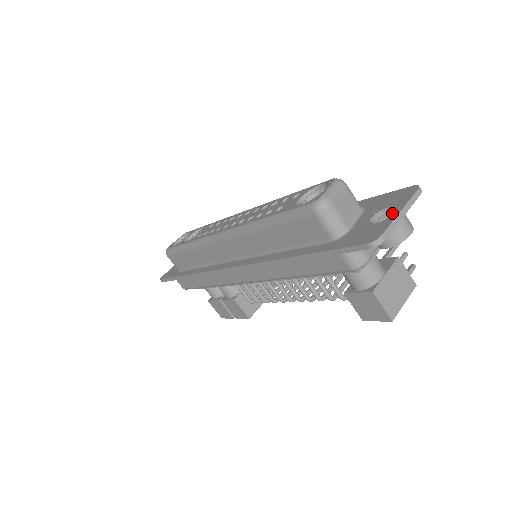
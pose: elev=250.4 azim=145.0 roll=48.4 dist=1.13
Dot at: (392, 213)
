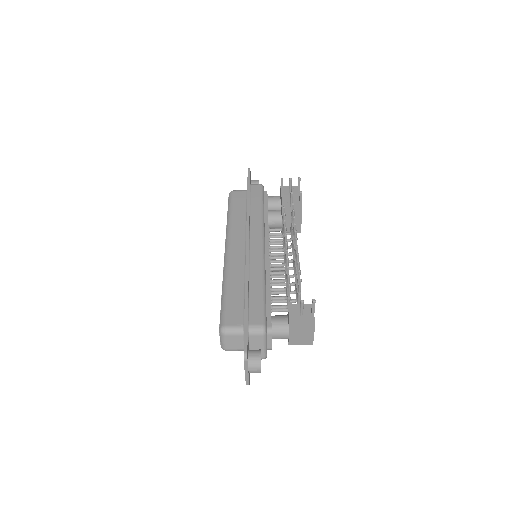
Dot at: occluded
